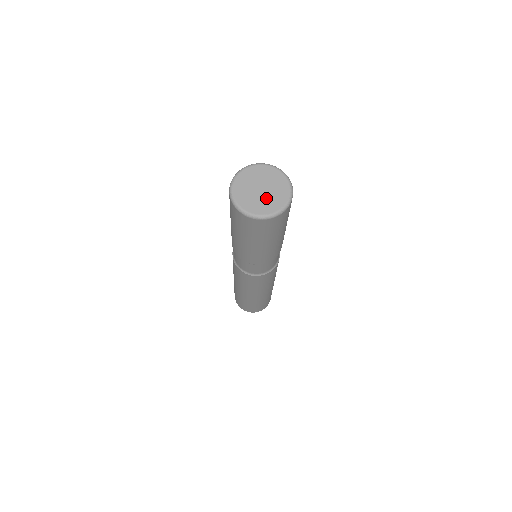
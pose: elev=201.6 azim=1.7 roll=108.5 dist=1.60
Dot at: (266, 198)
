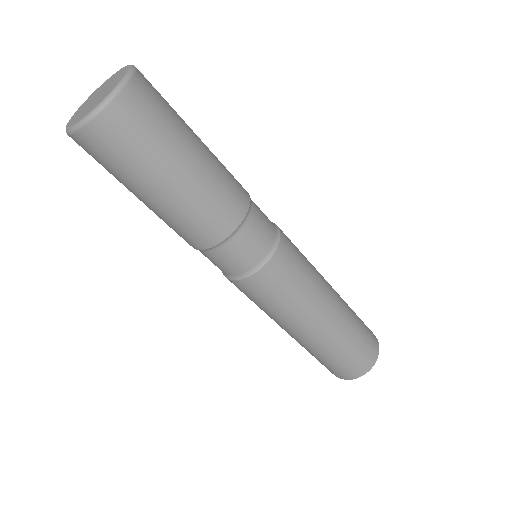
Dot at: (94, 102)
